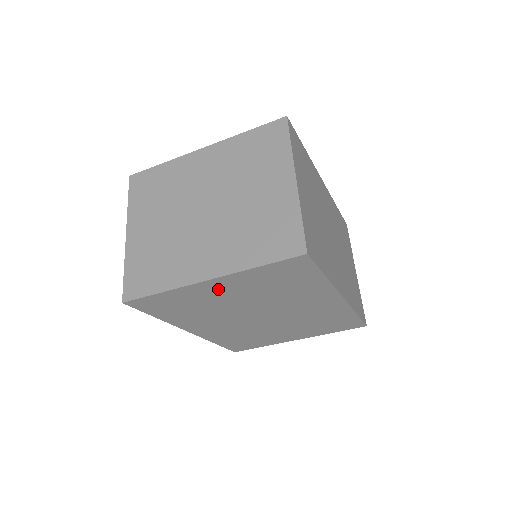
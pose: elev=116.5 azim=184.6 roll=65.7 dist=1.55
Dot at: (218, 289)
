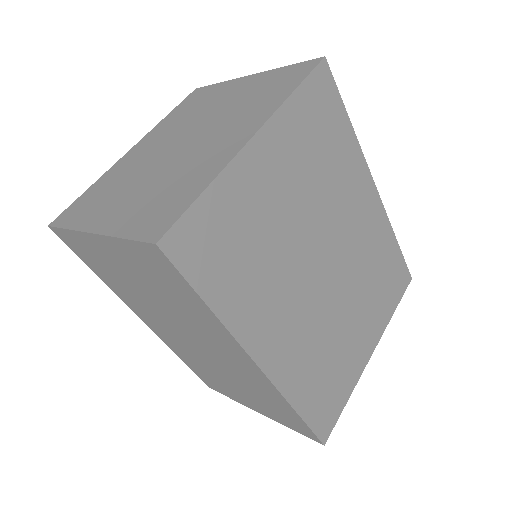
Dot at: (268, 169)
